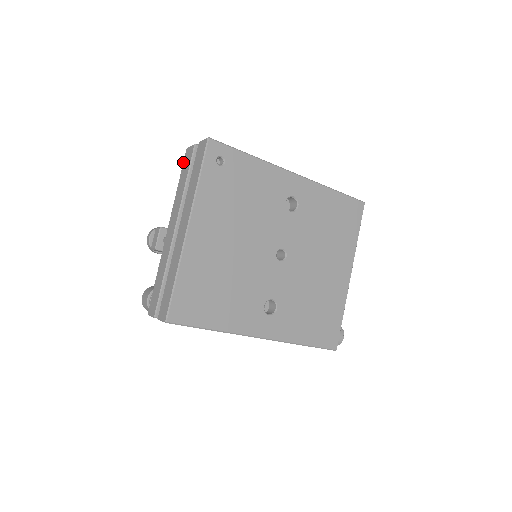
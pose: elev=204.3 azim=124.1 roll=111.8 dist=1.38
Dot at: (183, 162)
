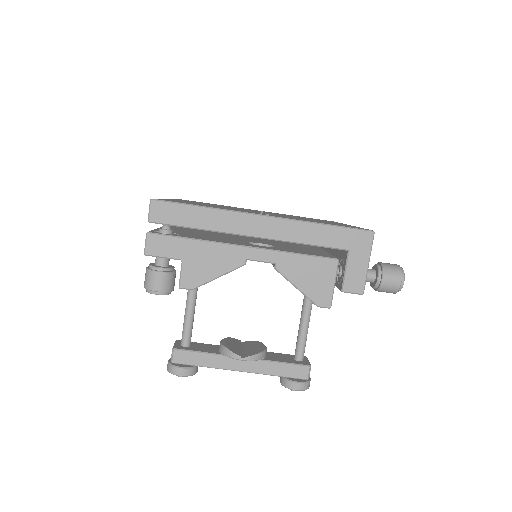
Dot at: occluded
